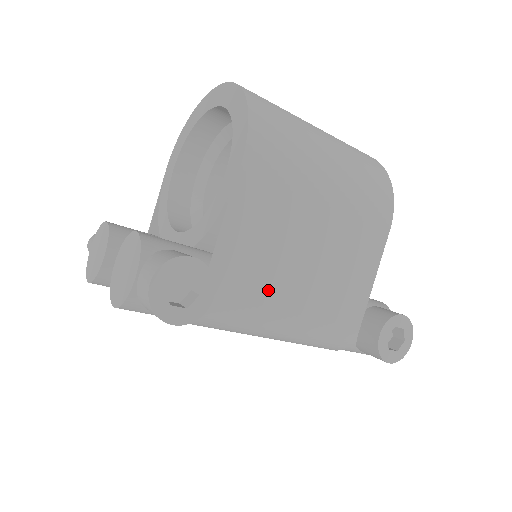
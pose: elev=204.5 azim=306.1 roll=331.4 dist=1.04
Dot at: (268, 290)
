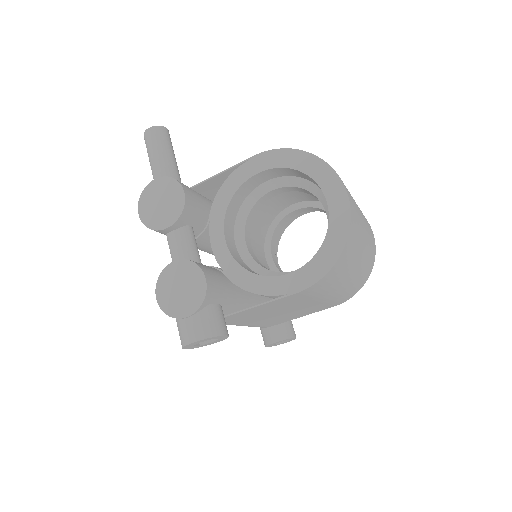
Dot at: (245, 320)
